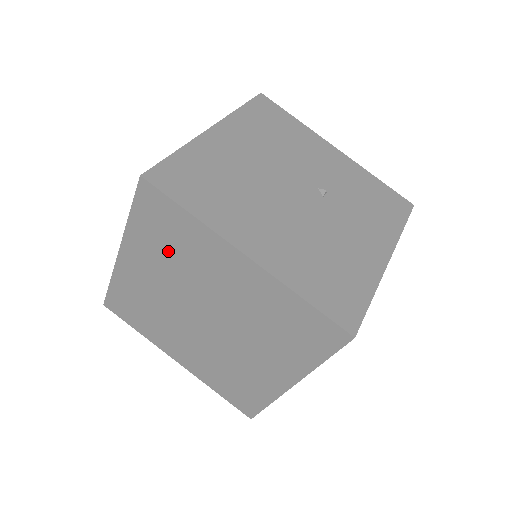
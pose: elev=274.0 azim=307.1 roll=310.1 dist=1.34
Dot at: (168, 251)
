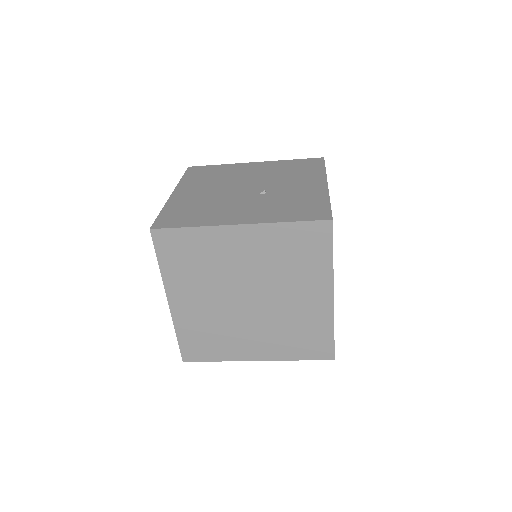
Dot at: occluded
